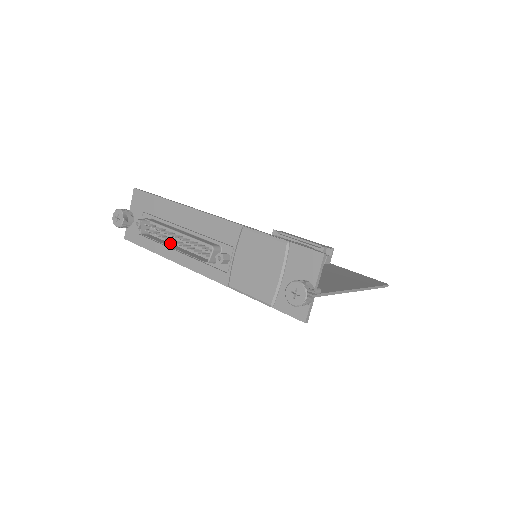
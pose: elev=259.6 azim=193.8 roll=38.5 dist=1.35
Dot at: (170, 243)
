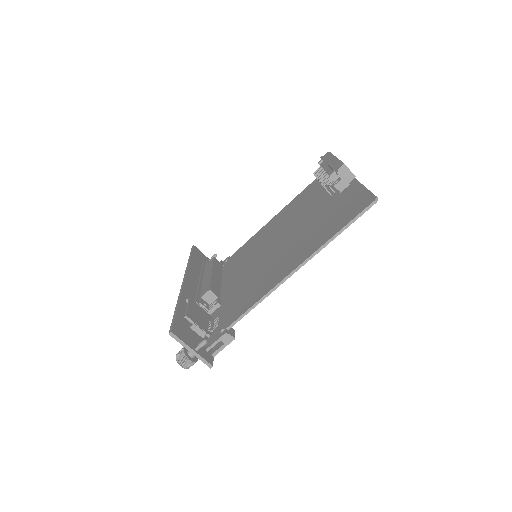
Dot at: occluded
